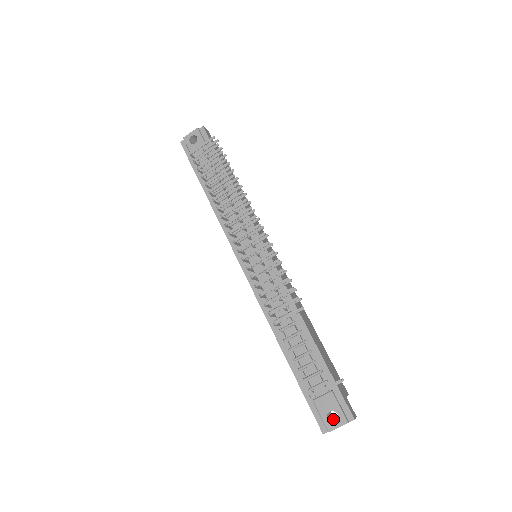
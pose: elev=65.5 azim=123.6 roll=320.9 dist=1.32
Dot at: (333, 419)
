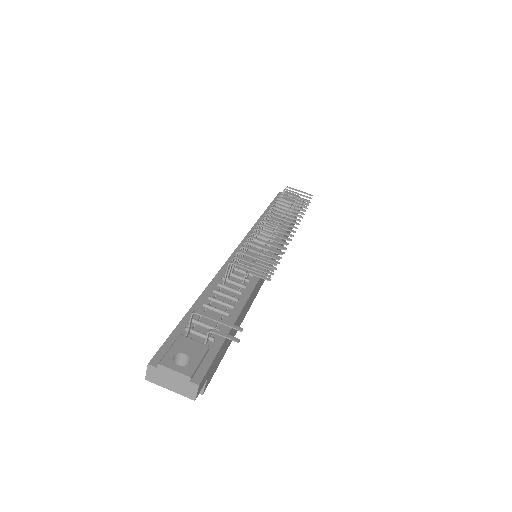
Dot at: occluded
